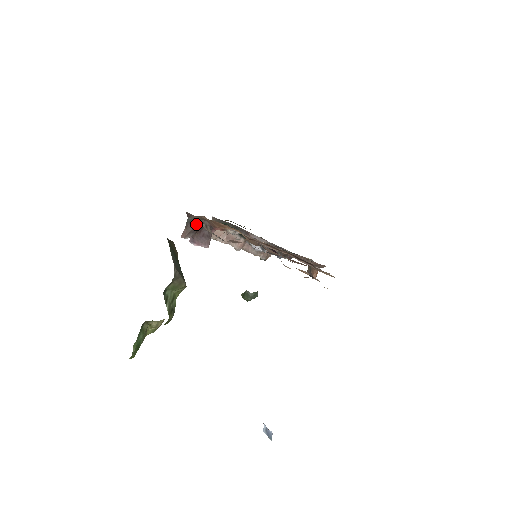
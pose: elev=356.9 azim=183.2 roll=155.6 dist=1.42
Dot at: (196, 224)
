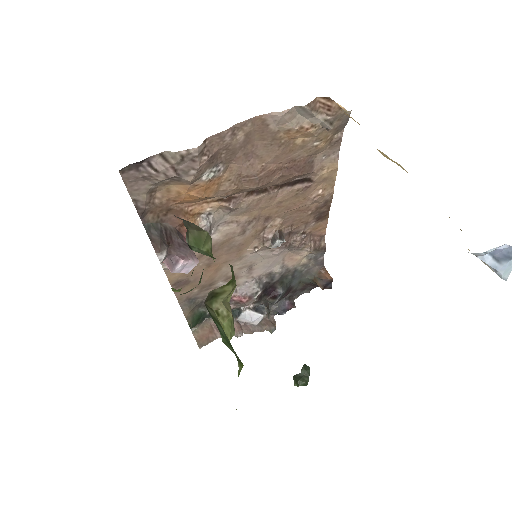
Dot at: (159, 231)
